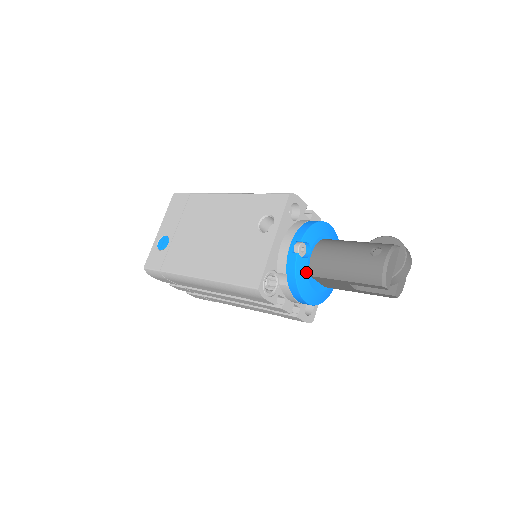
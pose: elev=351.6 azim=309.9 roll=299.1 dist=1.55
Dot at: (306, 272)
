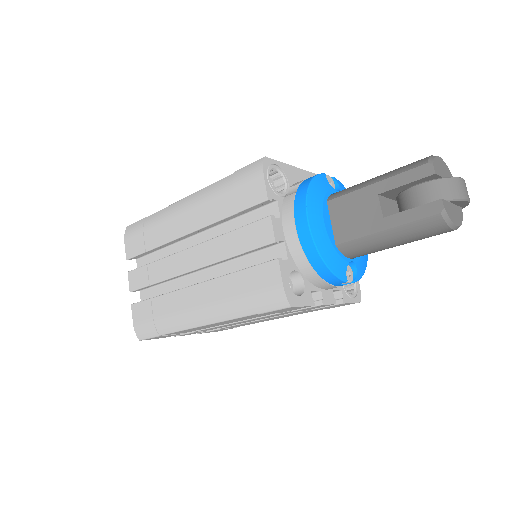
Dot at: (325, 192)
